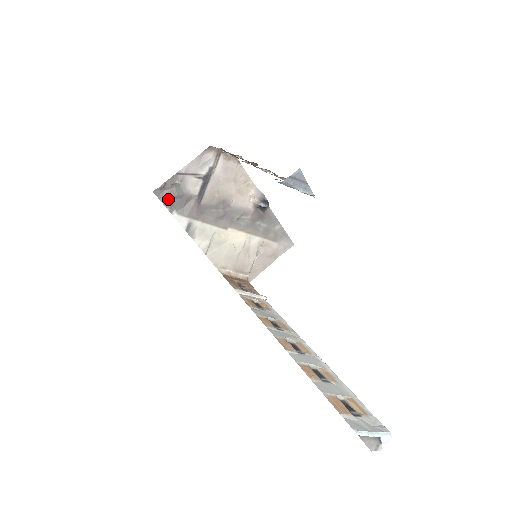
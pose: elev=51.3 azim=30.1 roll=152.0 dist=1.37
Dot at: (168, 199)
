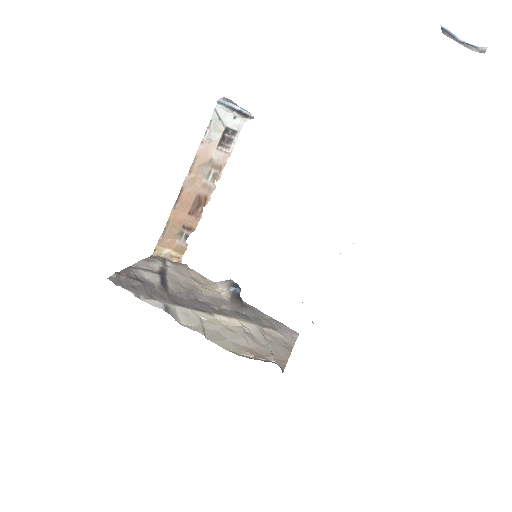
Dot at: (128, 286)
